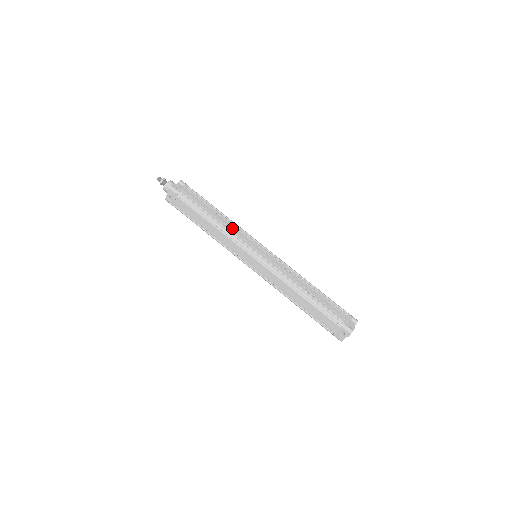
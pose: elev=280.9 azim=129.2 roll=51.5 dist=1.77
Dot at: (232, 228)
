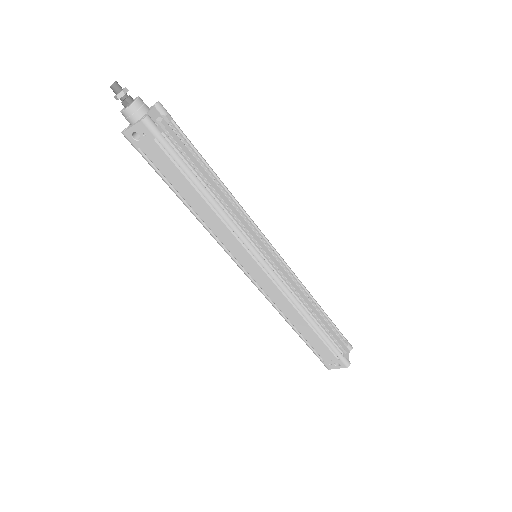
Dot at: (236, 213)
